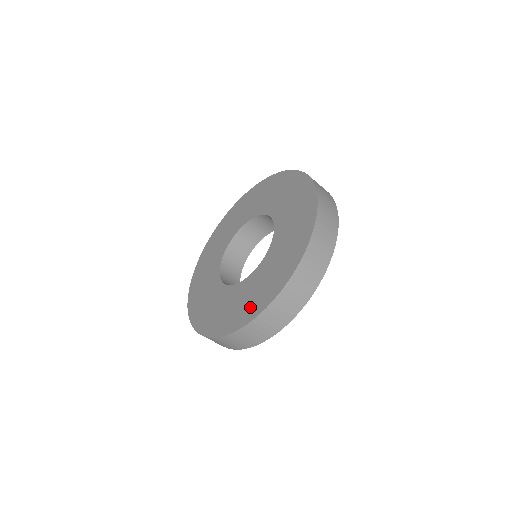
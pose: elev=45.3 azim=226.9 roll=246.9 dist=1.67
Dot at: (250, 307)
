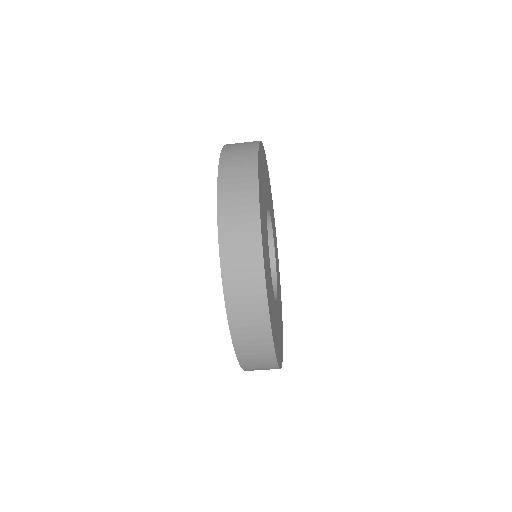
Dot at: occluded
